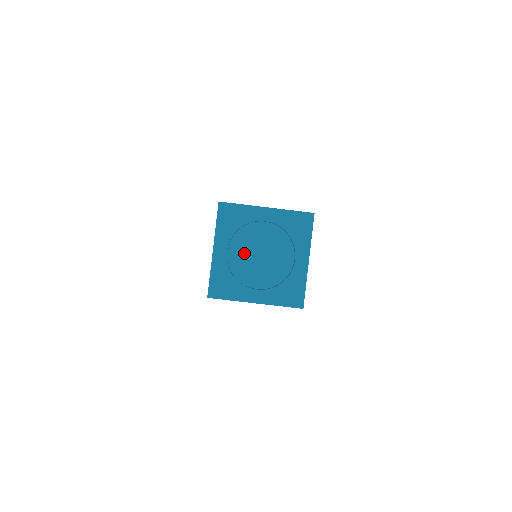
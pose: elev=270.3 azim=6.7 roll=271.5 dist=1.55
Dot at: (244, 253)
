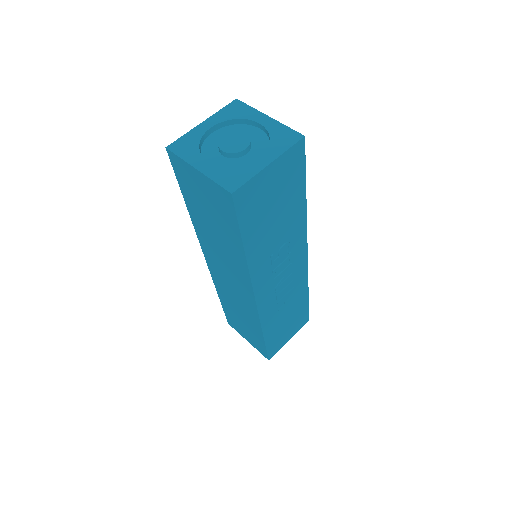
Dot at: (222, 156)
